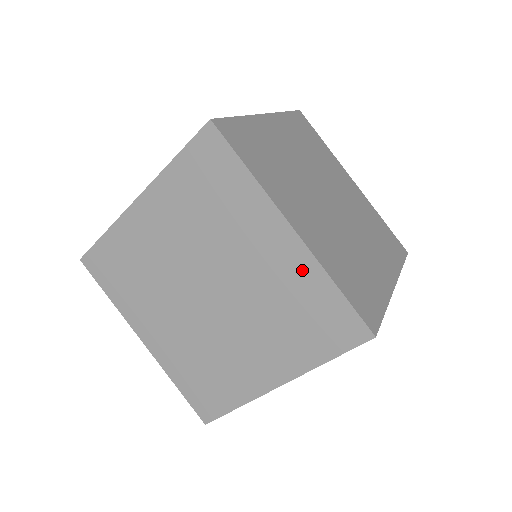
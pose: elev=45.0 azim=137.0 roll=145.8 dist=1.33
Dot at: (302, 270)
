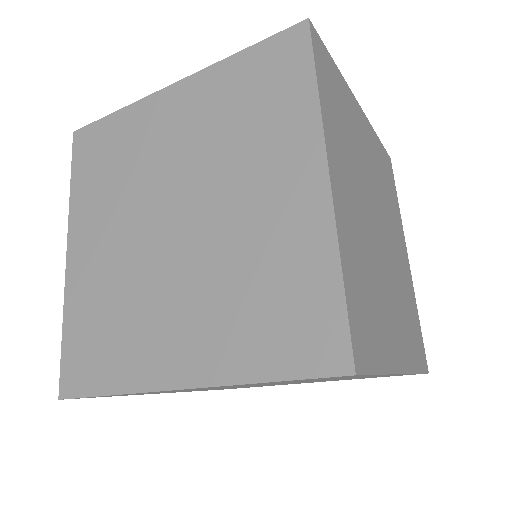
Dot at: occluded
